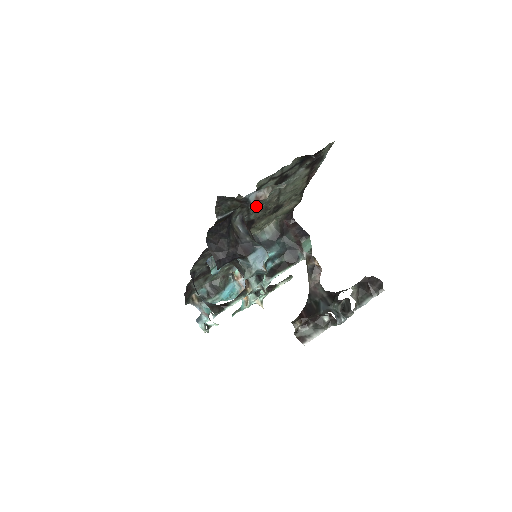
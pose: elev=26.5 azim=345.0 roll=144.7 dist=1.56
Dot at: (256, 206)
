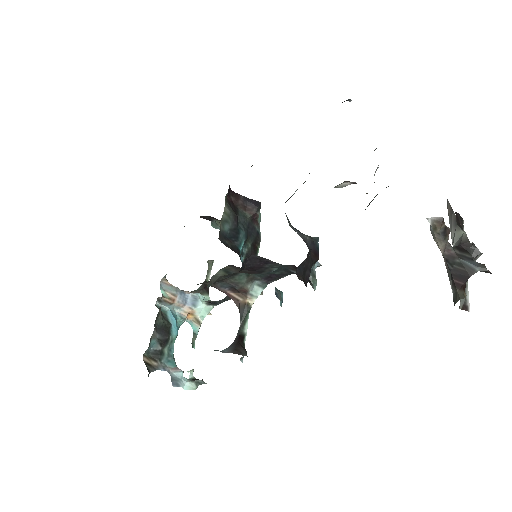
Dot at: occluded
